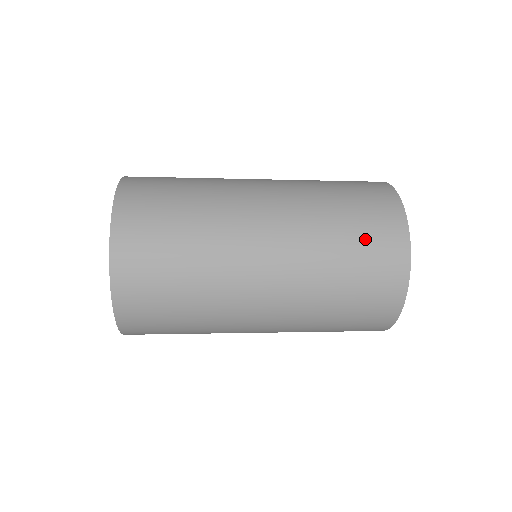
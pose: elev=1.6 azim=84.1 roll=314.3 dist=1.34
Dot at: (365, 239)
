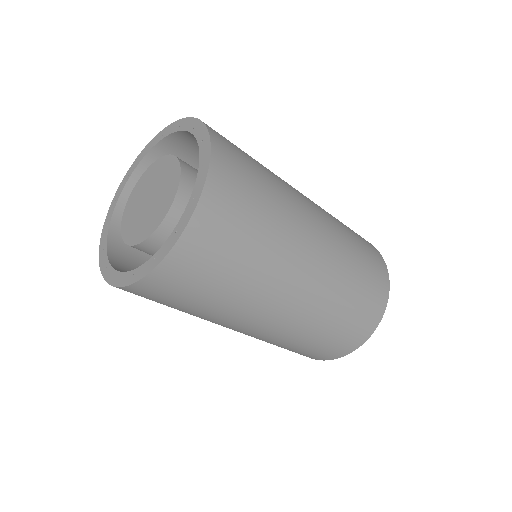
Dot at: (369, 269)
